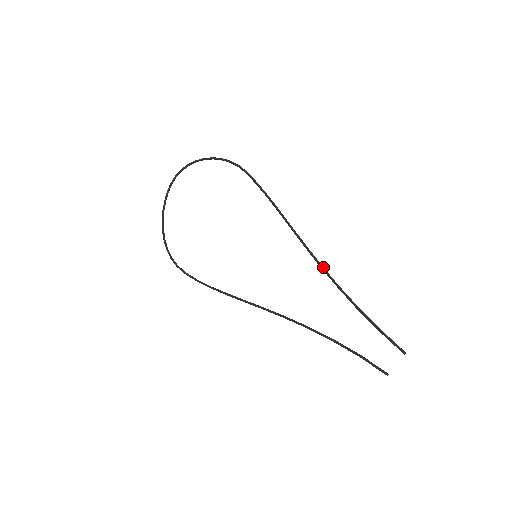
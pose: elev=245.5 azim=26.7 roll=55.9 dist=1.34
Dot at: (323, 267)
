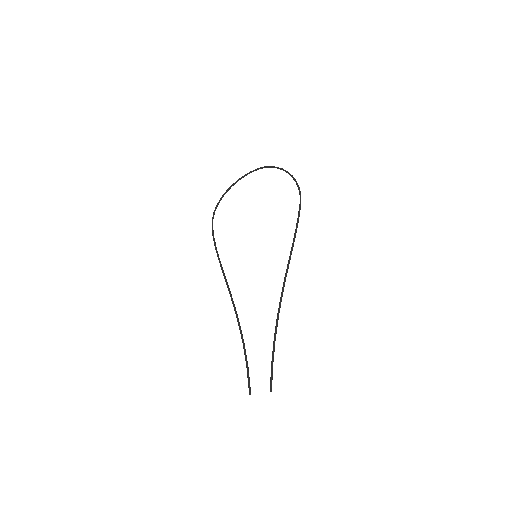
Dot at: occluded
